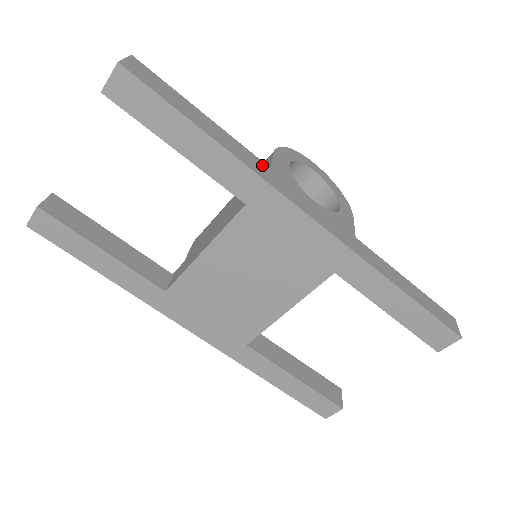
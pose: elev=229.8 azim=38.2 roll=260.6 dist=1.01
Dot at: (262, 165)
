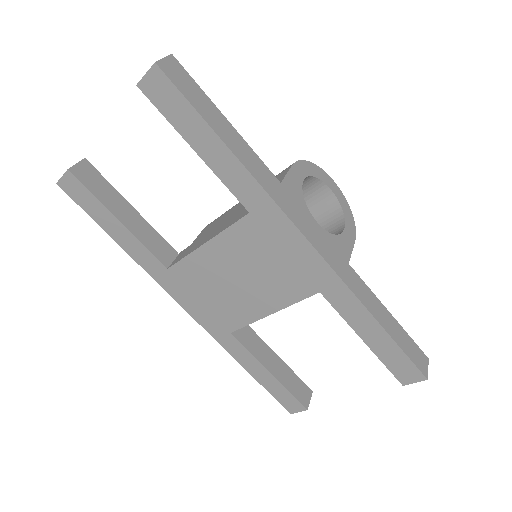
Dot at: (273, 180)
